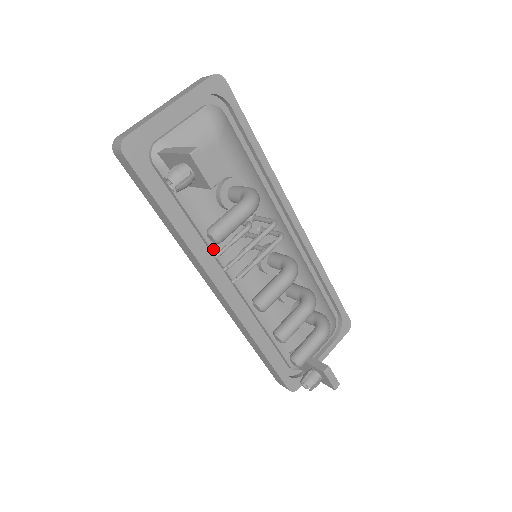
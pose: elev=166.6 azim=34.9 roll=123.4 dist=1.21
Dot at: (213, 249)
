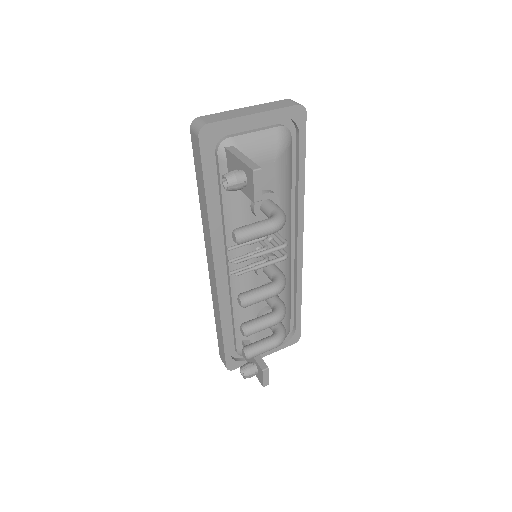
Dot at: (227, 238)
